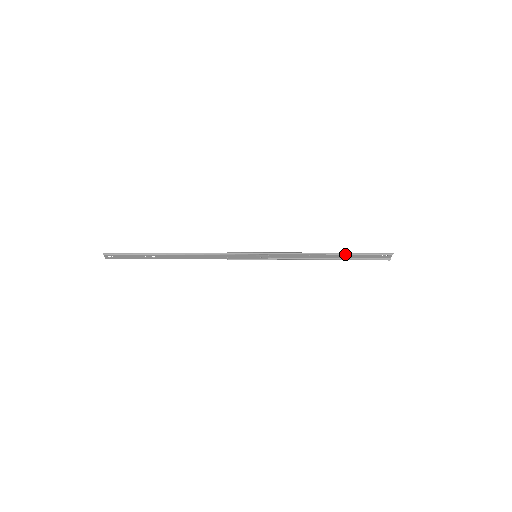
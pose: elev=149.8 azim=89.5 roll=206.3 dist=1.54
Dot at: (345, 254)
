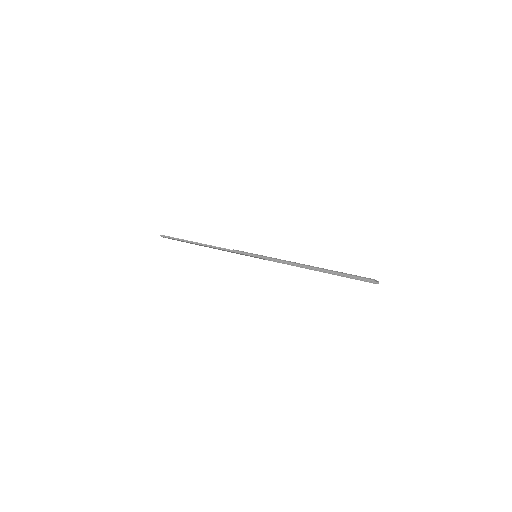
Dot at: (326, 271)
